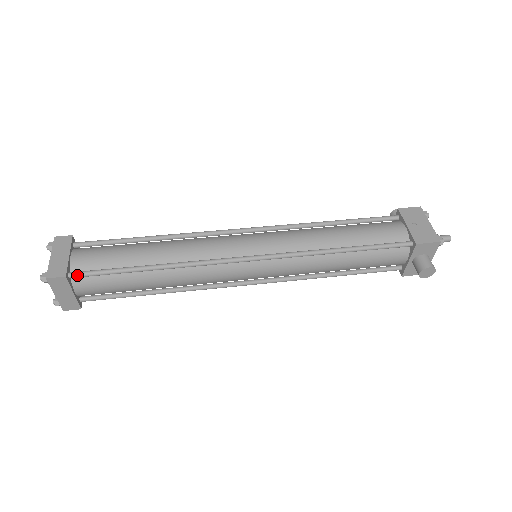
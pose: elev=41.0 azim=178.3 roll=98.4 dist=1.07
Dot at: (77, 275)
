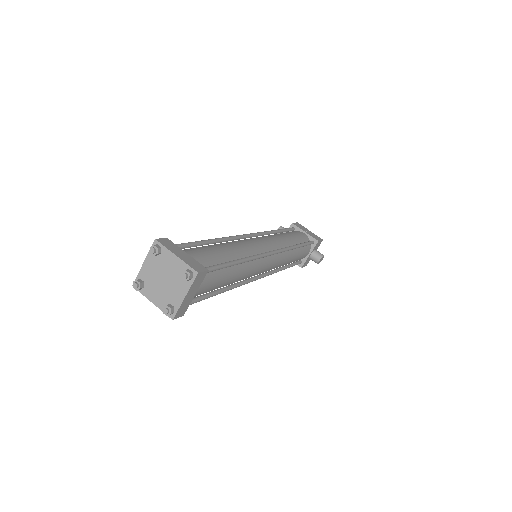
Dot at: occluded
